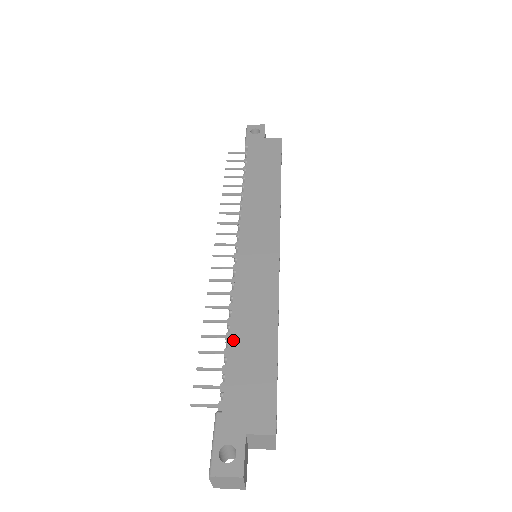
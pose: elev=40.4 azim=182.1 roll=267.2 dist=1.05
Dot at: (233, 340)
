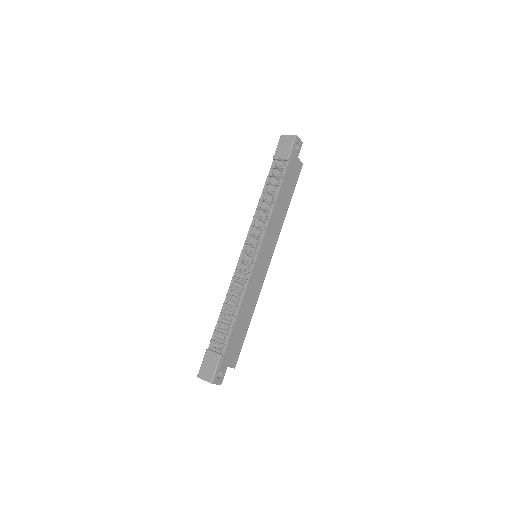
Dot at: (238, 318)
